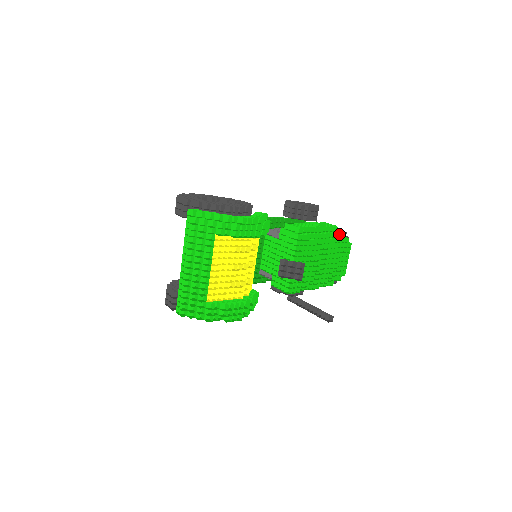
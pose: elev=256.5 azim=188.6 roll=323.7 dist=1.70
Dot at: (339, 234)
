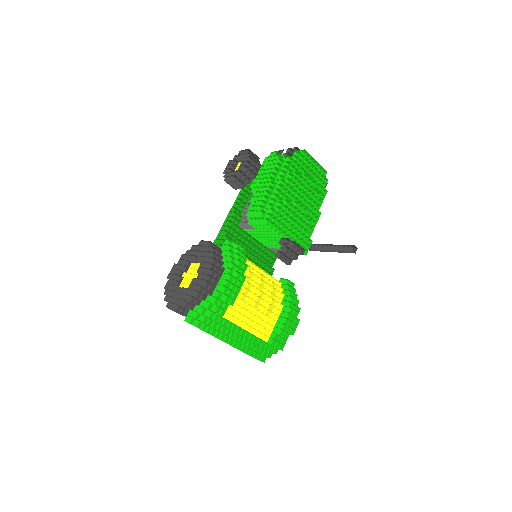
Dot at: (288, 162)
